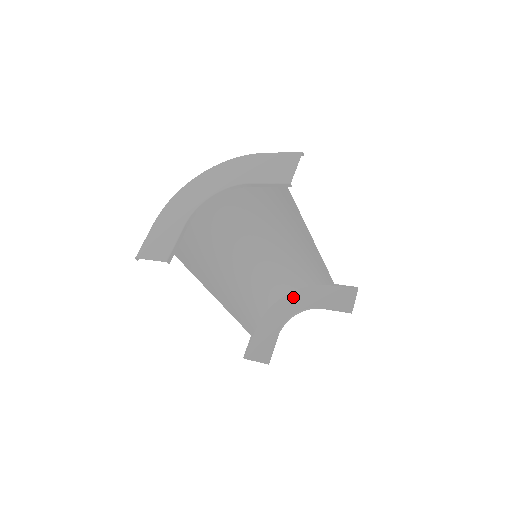
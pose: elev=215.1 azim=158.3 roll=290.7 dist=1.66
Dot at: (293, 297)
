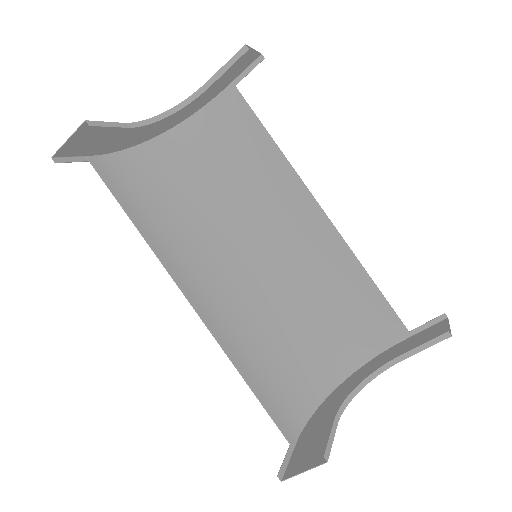
Dot at: (352, 379)
